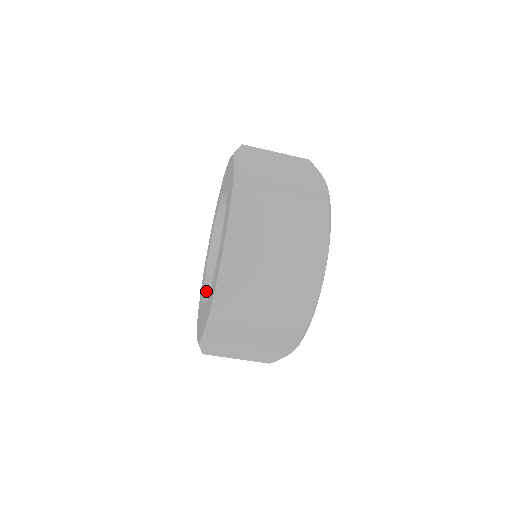
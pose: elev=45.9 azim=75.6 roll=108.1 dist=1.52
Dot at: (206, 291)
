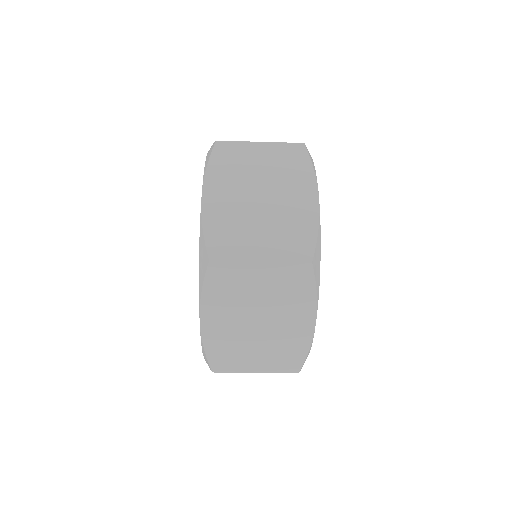
Dot at: occluded
